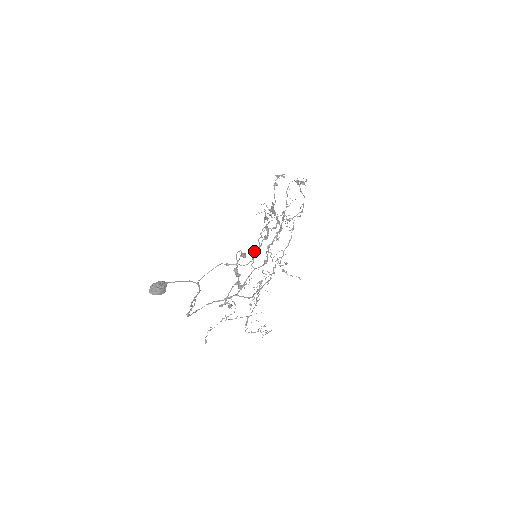
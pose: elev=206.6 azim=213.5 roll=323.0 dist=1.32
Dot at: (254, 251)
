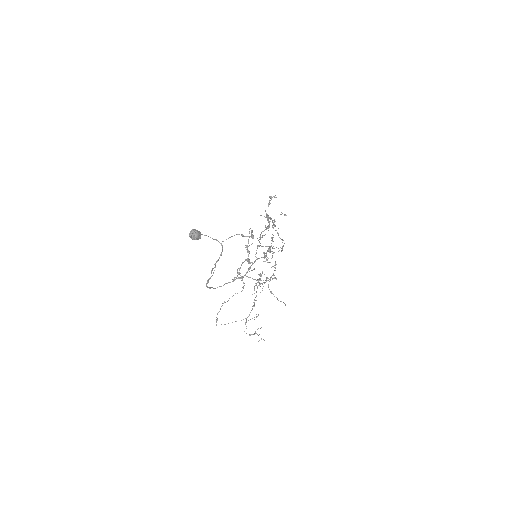
Dot at: (261, 232)
